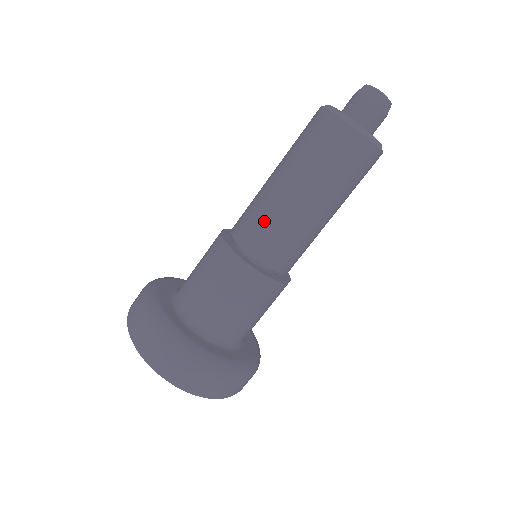
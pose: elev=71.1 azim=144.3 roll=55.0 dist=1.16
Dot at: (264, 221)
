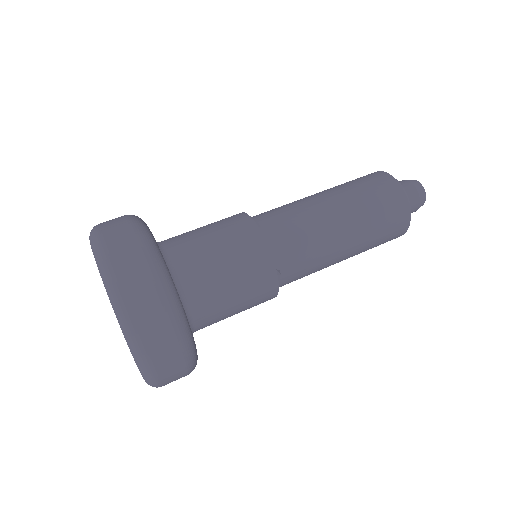
Dot at: (290, 210)
